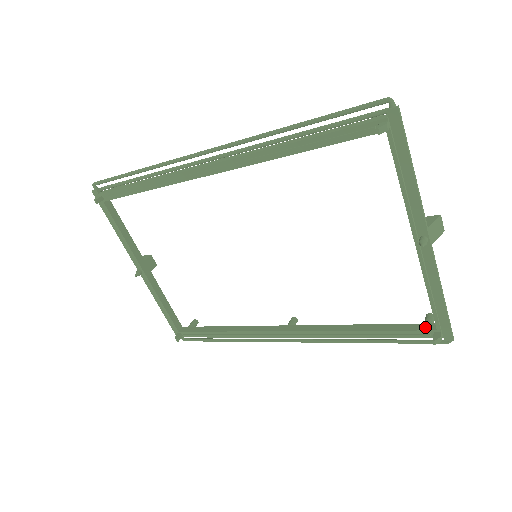
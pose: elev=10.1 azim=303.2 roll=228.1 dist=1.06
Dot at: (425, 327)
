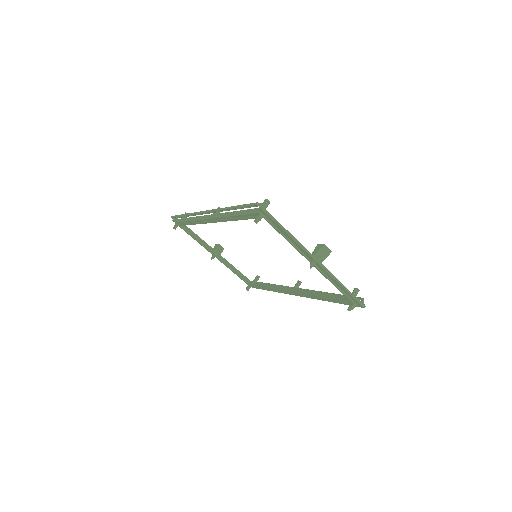
Dot at: occluded
